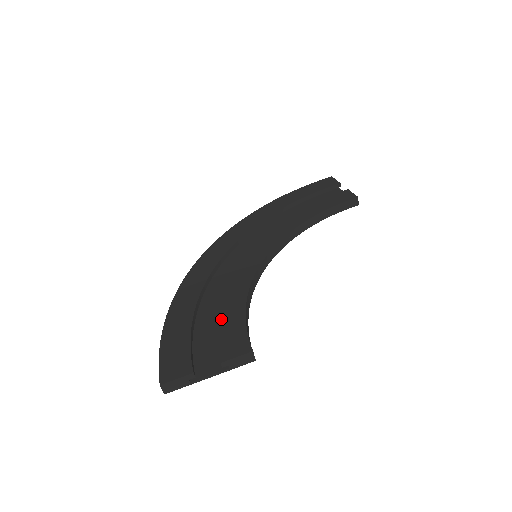
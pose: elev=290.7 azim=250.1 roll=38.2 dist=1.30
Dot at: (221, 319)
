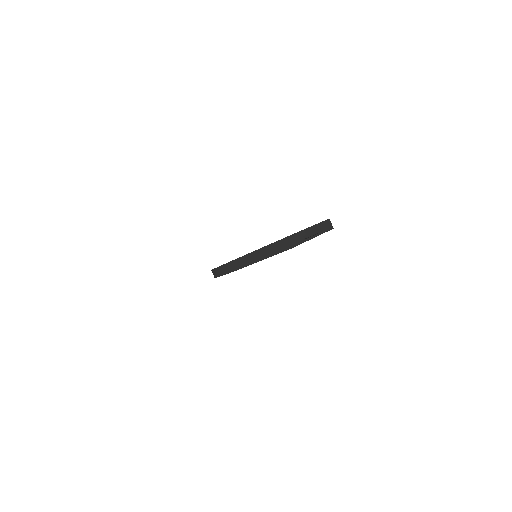
Dot at: occluded
